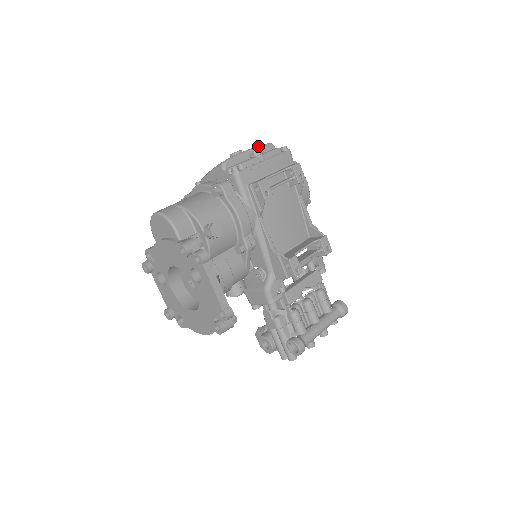
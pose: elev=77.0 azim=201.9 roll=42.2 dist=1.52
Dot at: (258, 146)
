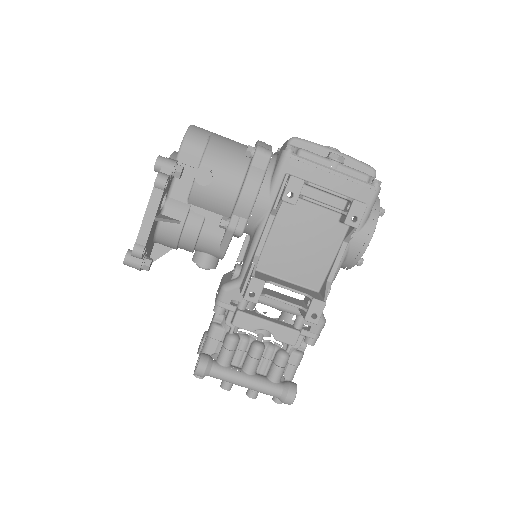
Dot at: (354, 158)
